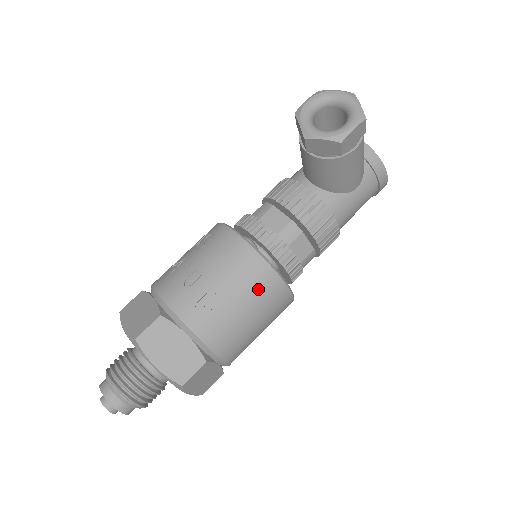
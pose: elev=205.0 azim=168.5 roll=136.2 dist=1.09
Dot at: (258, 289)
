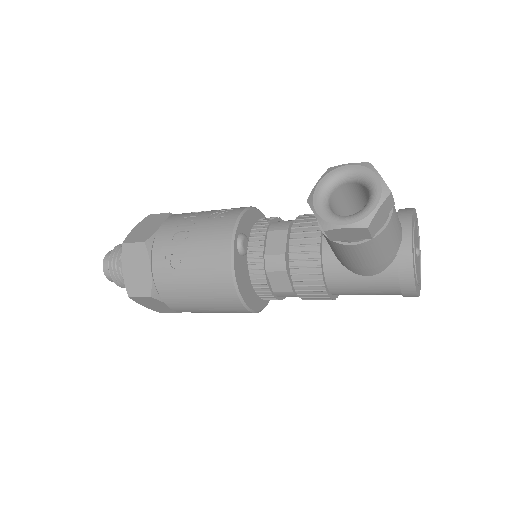
Dot at: (213, 283)
